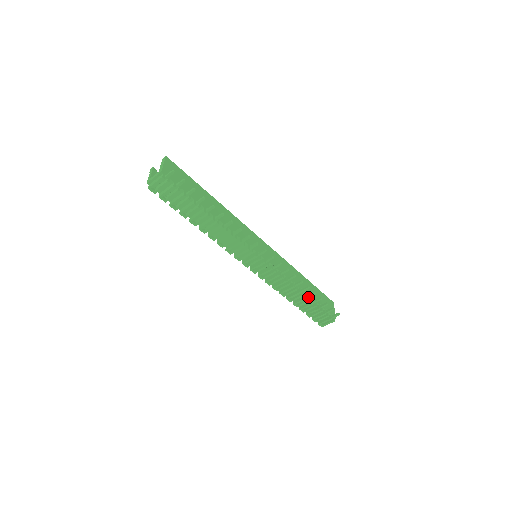
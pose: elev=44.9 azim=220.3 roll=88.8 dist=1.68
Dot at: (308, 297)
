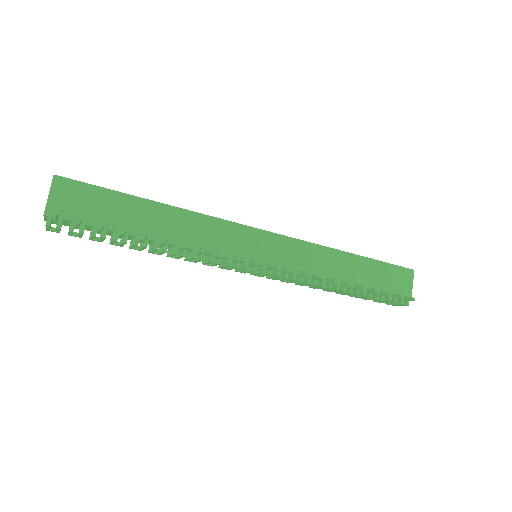
Dot at: (354, 289)
